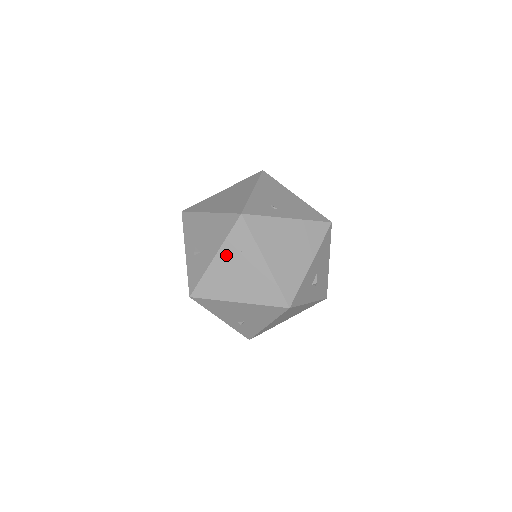
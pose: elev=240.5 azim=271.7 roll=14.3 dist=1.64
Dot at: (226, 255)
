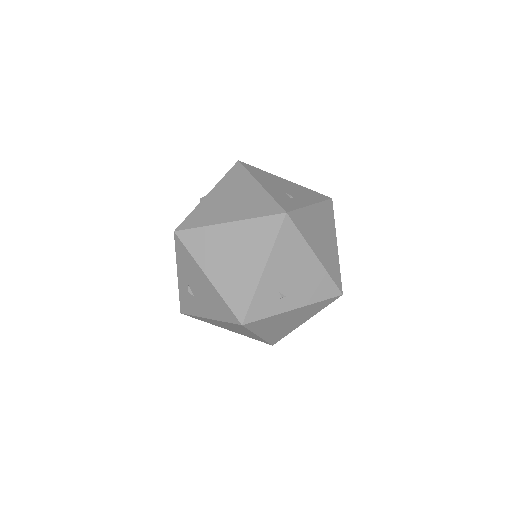
Dot at: occluded
